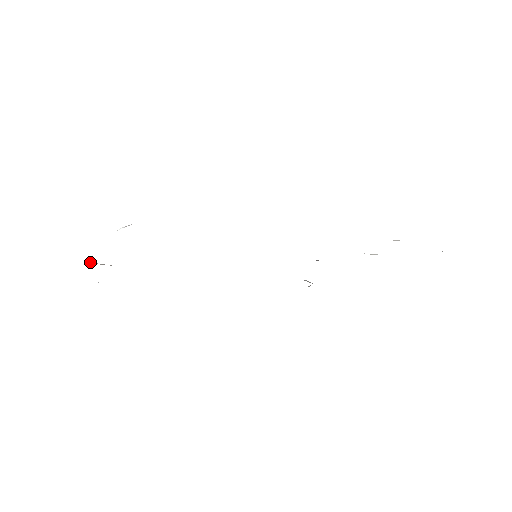
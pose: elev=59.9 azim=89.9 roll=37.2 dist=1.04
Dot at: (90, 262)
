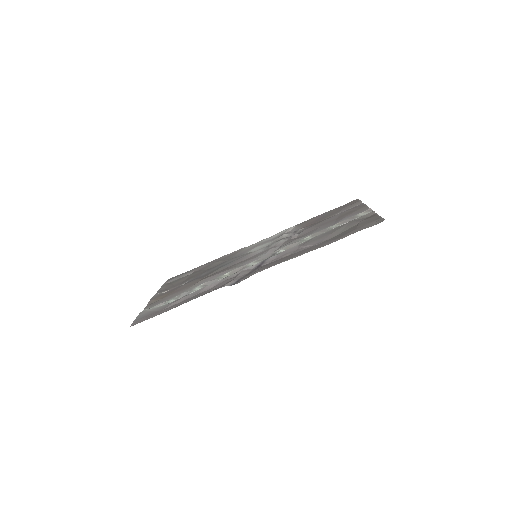
Dot at: (161, 293)
